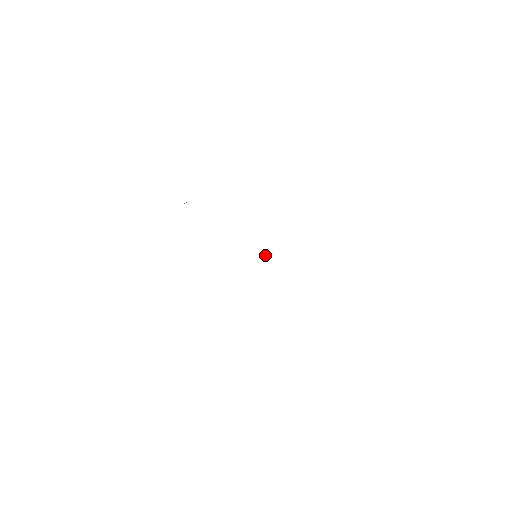
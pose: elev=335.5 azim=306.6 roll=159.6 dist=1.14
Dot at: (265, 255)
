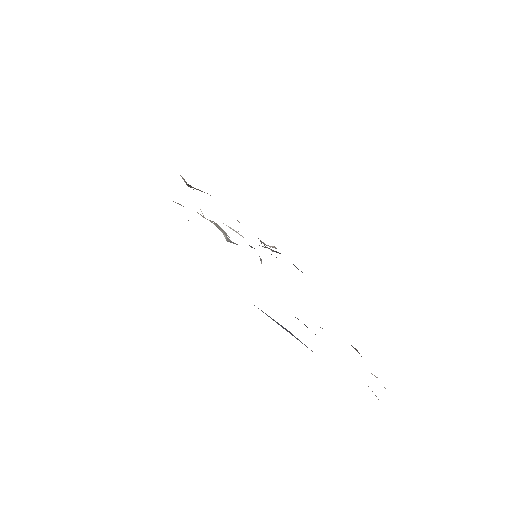
Dot at: (261, 260)
